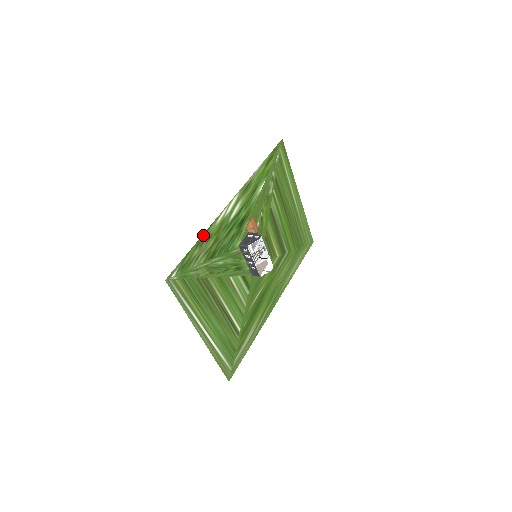
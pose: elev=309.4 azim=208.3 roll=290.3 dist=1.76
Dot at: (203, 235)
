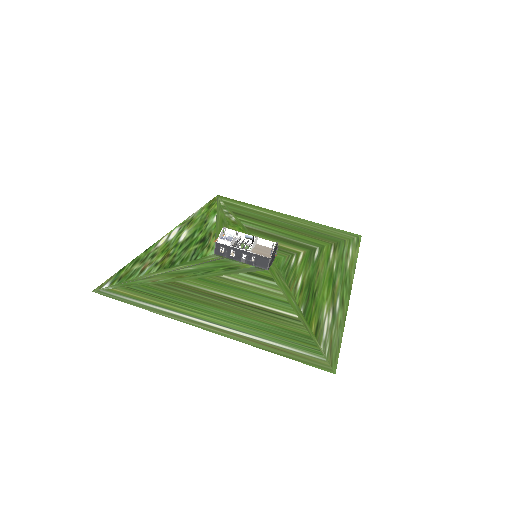
Dot at: (140, 256)
